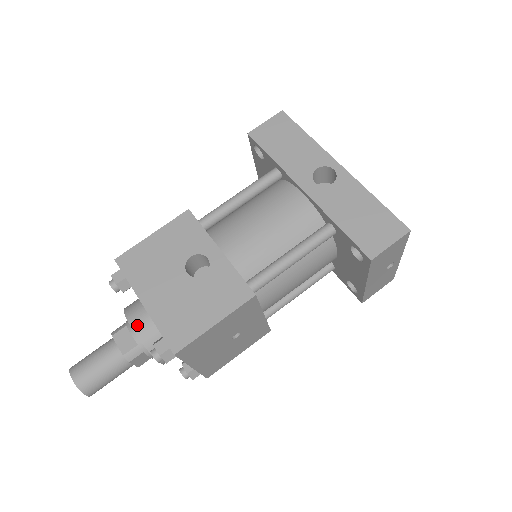
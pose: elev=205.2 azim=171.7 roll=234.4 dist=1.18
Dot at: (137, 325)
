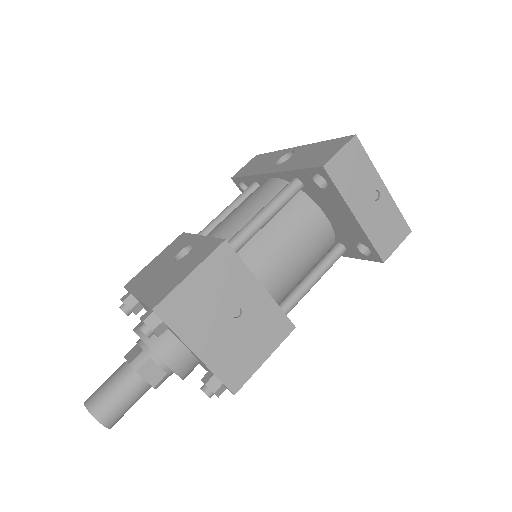
Dot at: occluded
